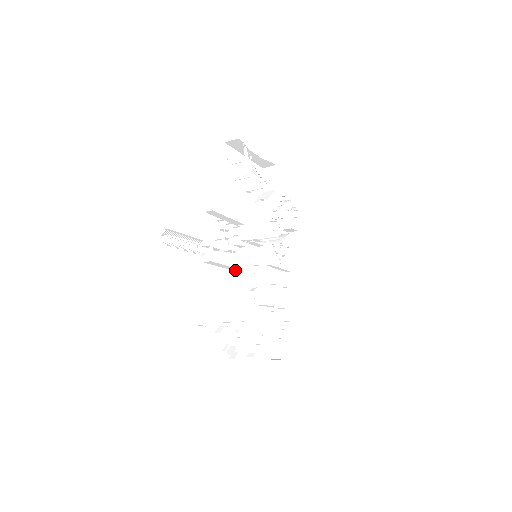
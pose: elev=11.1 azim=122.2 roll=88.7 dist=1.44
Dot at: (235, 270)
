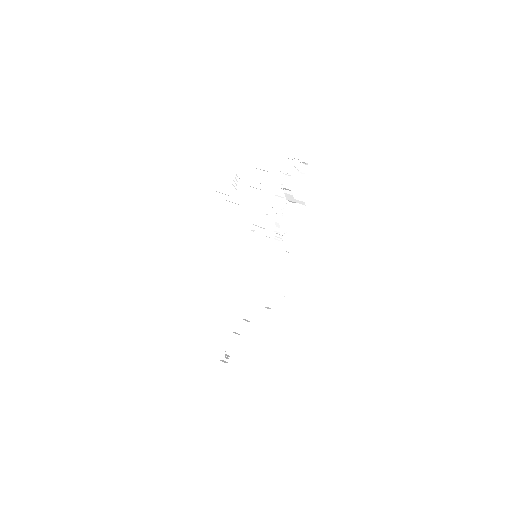
Dot at: occluded
